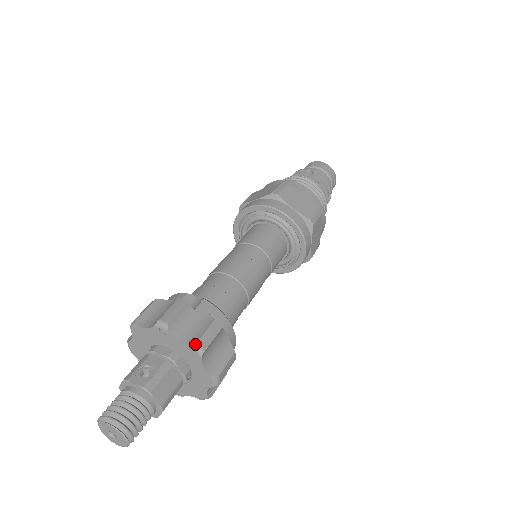
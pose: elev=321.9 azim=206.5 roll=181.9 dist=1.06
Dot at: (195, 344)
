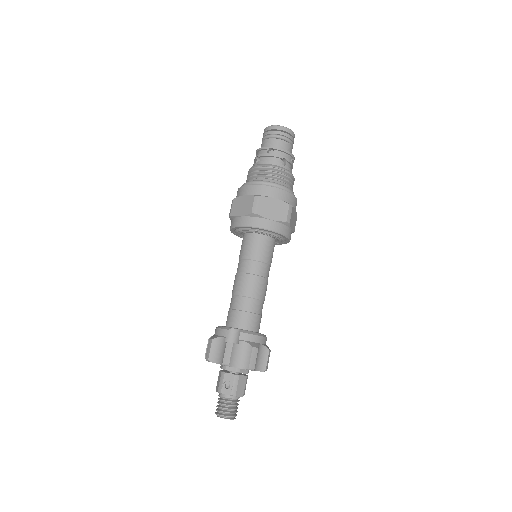
Dot at: (248, 368)
